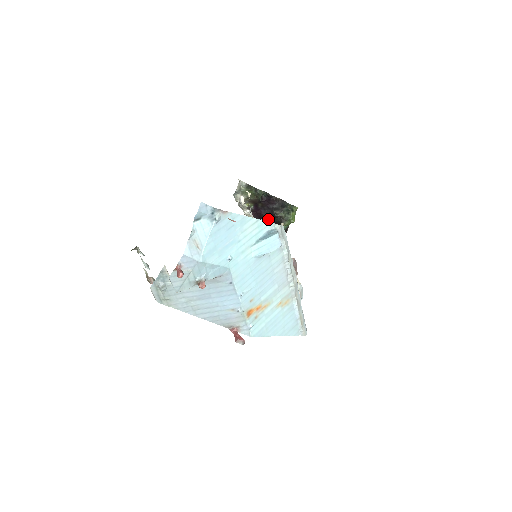
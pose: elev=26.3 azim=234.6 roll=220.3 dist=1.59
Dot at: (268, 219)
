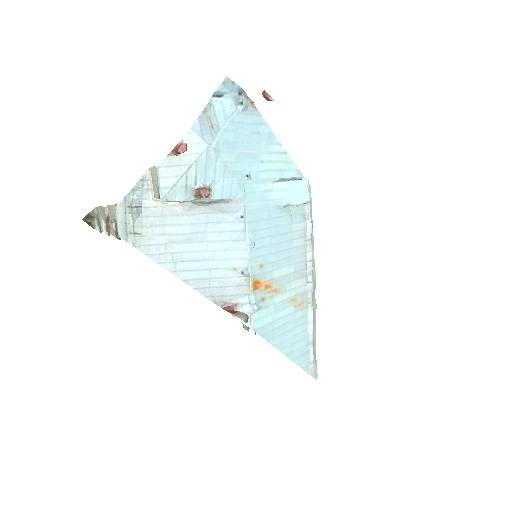
Dot at: occluded
